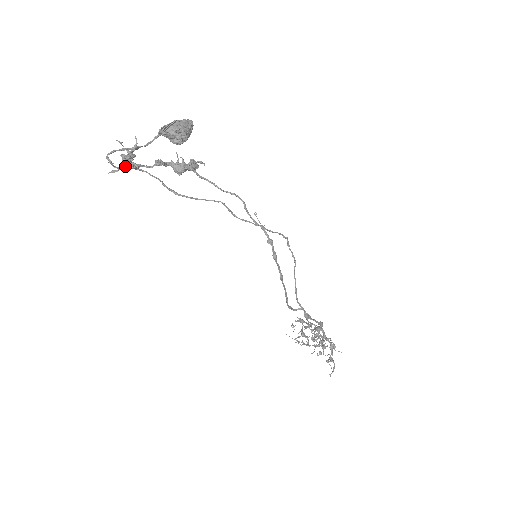
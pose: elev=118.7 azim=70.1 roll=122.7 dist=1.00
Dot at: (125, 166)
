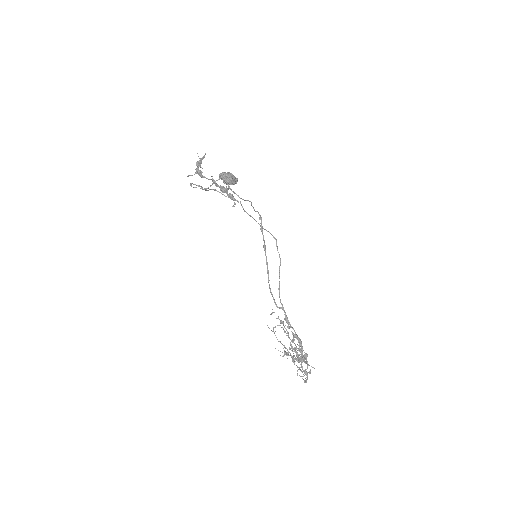
Dot at: (196, 170)
